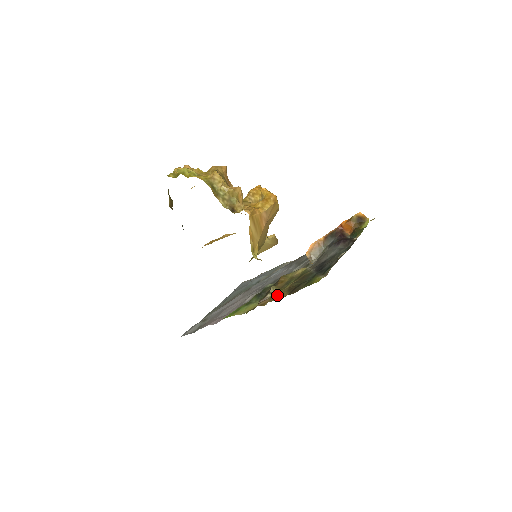
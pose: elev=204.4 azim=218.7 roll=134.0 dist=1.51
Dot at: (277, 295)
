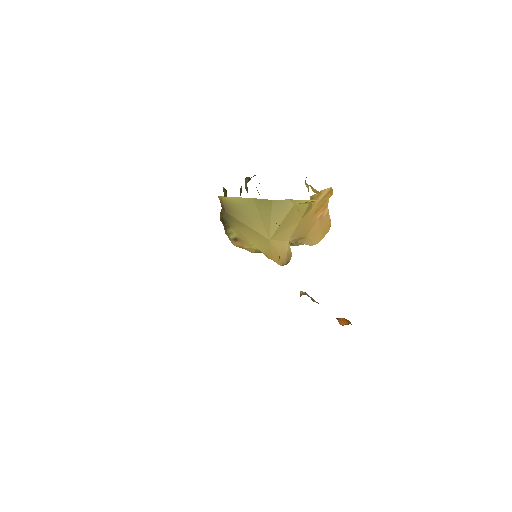
Dot at: occluded
